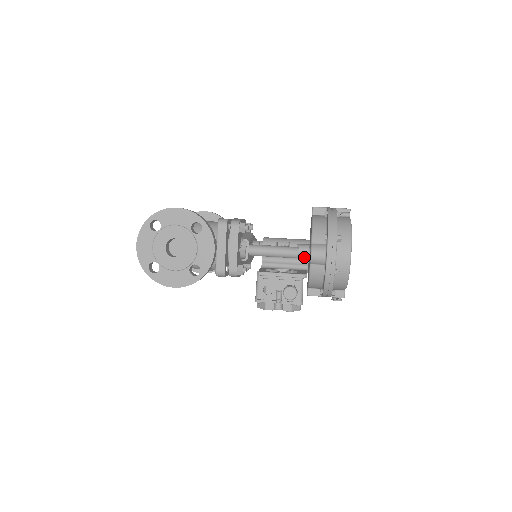
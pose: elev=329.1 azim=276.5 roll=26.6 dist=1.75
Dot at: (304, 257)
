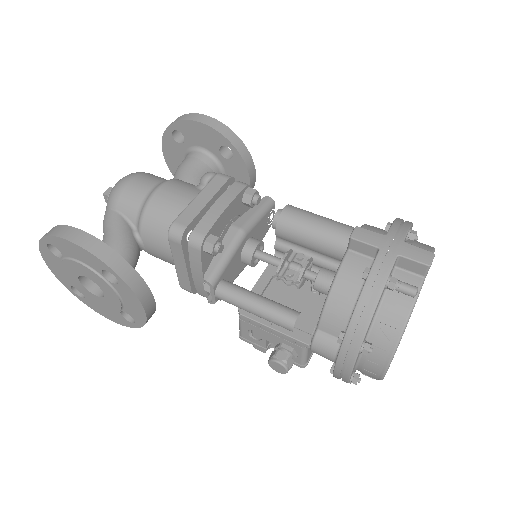
Dot at: occluded
